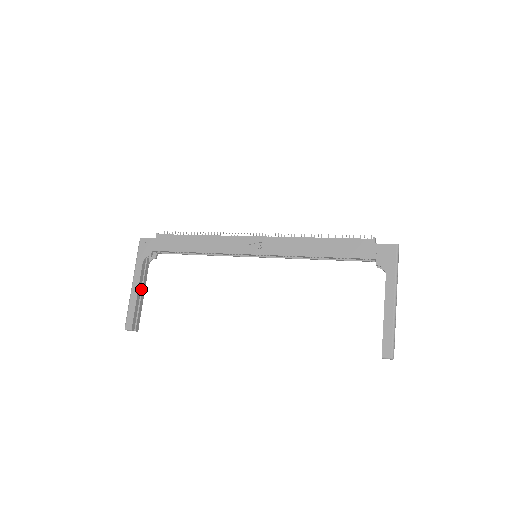
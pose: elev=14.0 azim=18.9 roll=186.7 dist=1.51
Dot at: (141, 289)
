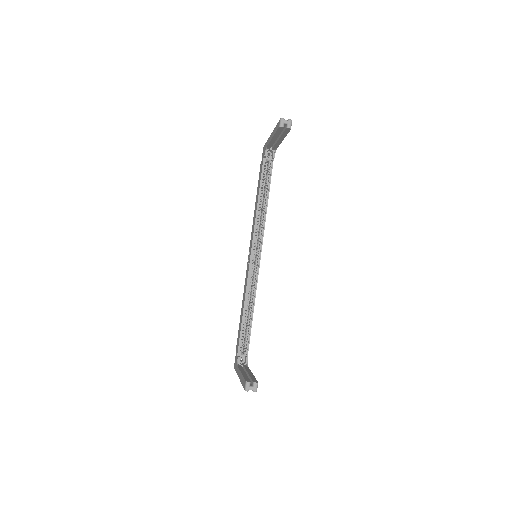
Dot at: (247, 373)
